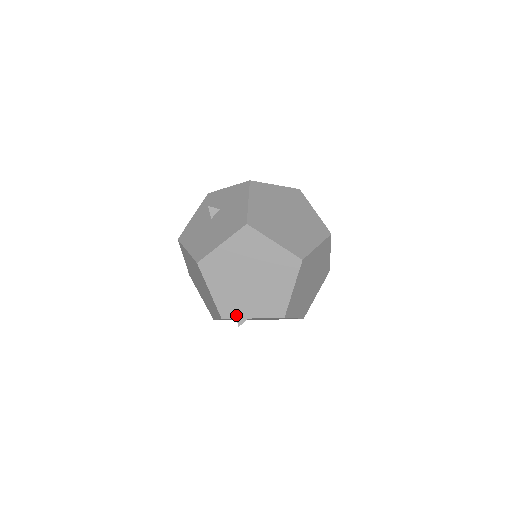
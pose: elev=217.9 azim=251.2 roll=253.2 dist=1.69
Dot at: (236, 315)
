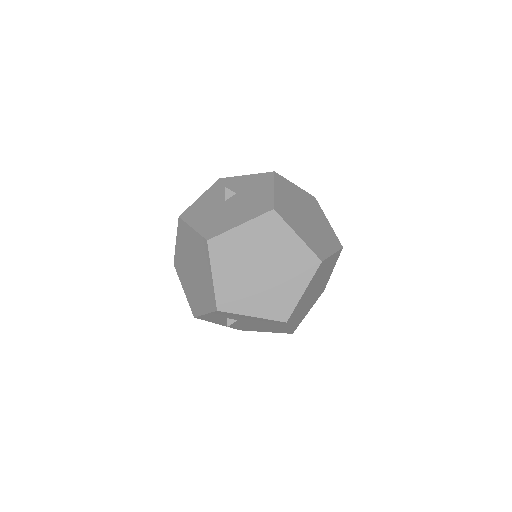
Dot at: (234, 309)
